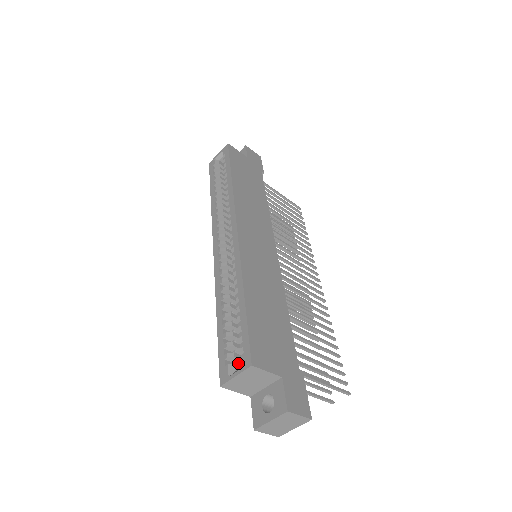
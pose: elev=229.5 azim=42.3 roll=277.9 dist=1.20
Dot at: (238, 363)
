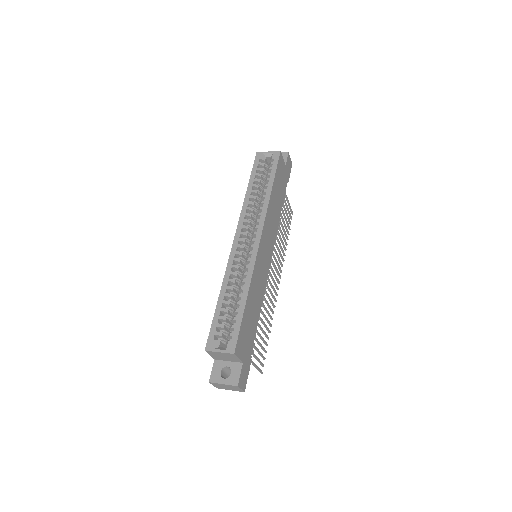
Dot at: (221, 341)
